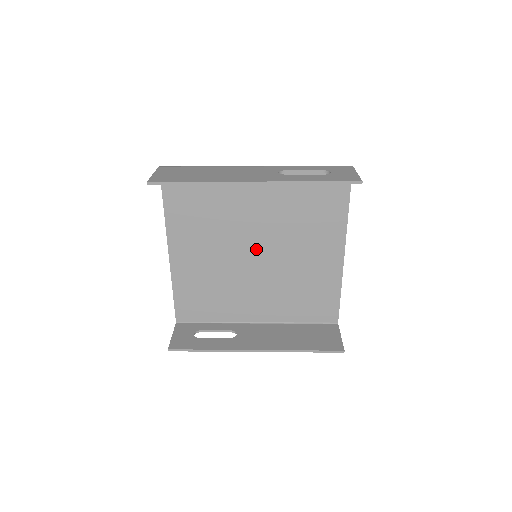
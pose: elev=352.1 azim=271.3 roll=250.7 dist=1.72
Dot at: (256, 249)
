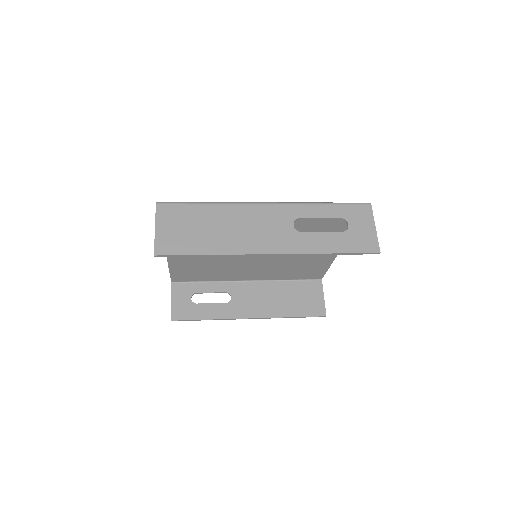
Dot at: occluded
